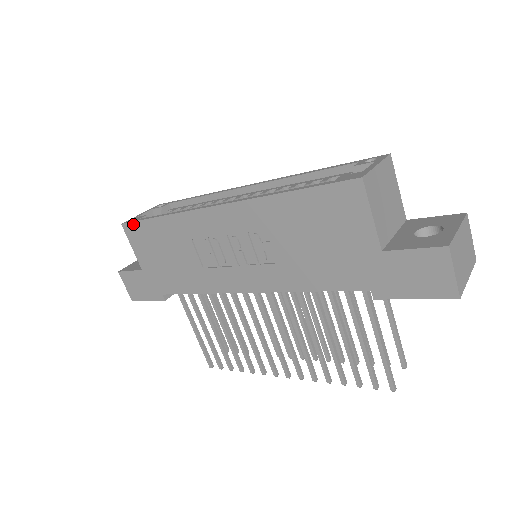
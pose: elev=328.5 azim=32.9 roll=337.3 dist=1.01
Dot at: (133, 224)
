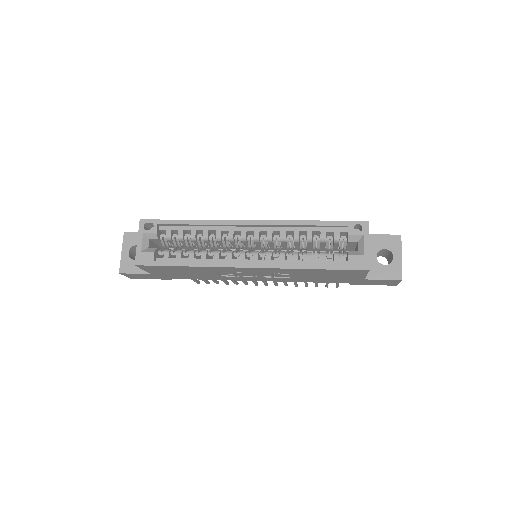
Dot at: (151, 266)
